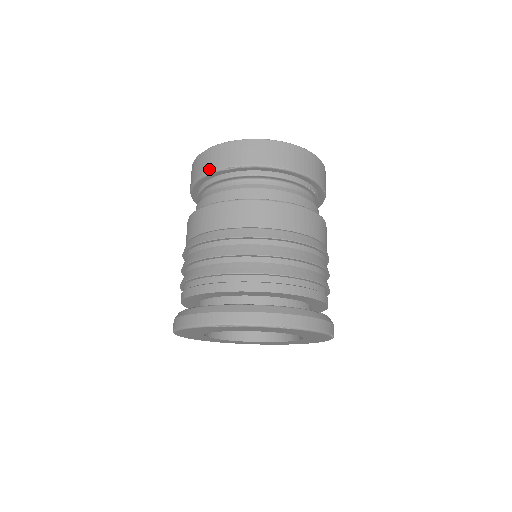
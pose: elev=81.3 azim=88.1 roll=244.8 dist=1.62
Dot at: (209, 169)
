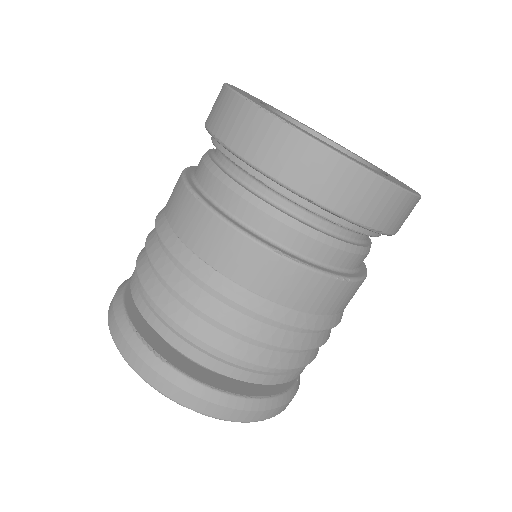
Dot at: (278, 174)
